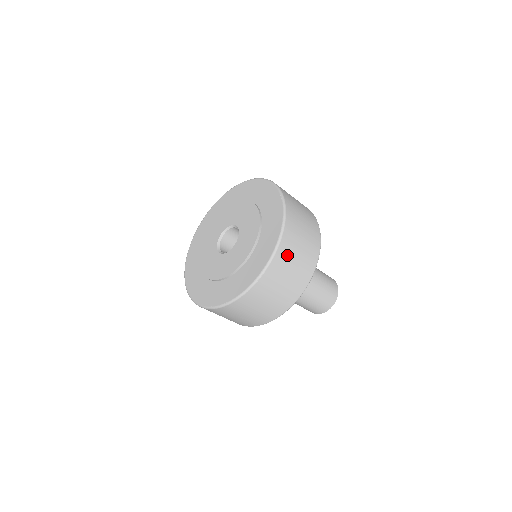
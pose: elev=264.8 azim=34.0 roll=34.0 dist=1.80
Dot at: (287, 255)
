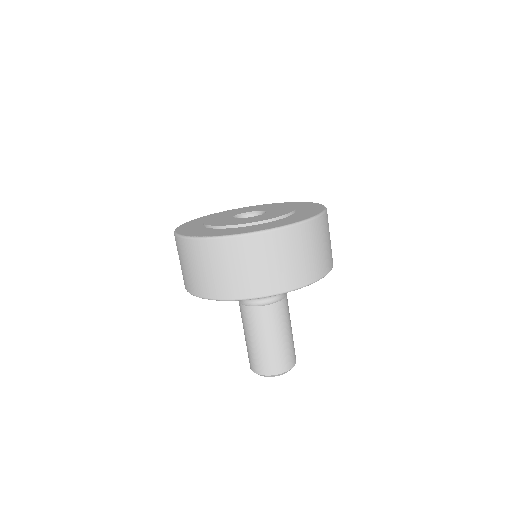
Dot at: (297, 241)
